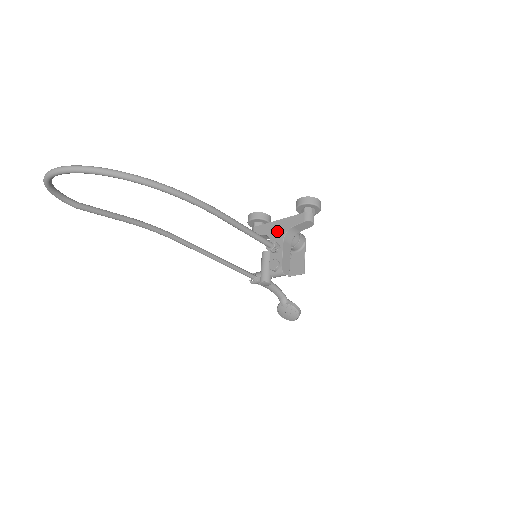
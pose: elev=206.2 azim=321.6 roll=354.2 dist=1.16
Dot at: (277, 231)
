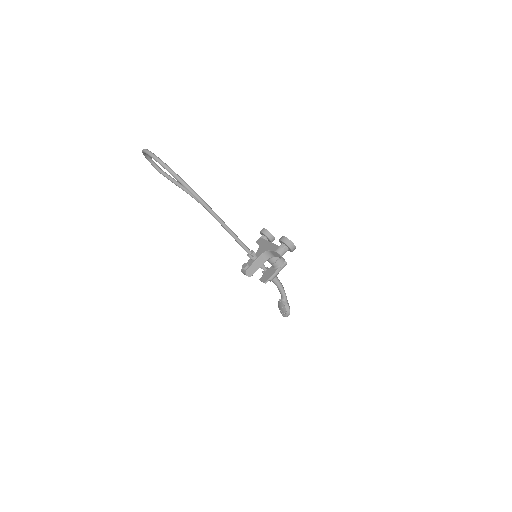
Dot at: (263, 248)
